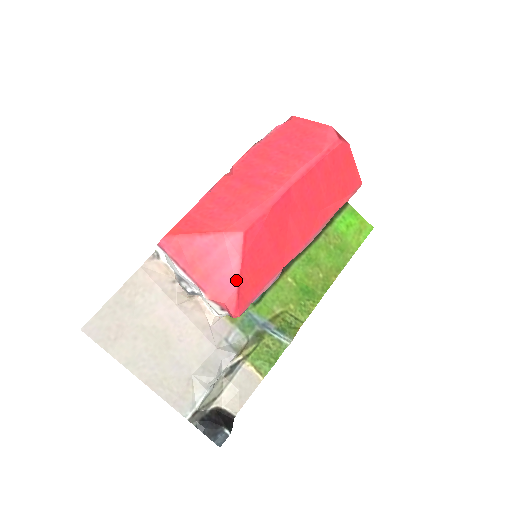
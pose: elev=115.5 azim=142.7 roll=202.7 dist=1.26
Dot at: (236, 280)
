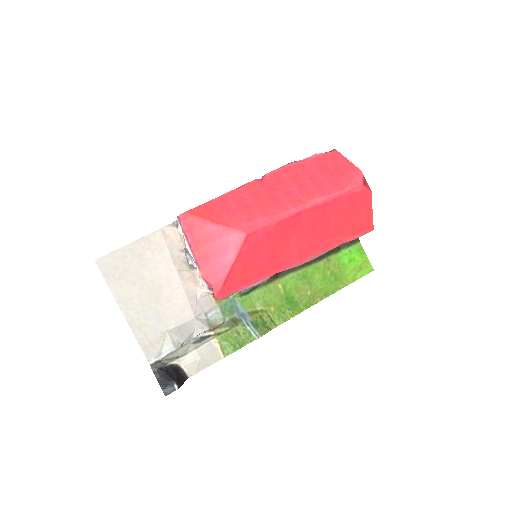
Dot at: (227, 270)
